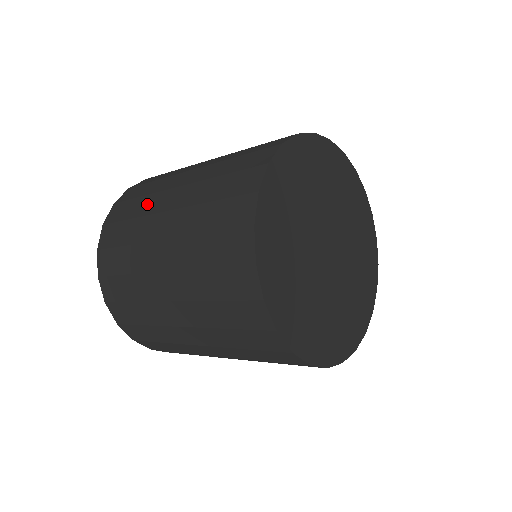
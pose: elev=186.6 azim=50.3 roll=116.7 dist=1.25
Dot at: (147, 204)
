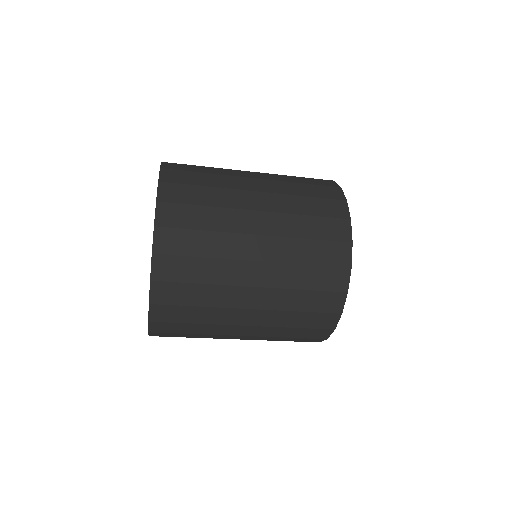
Dot at: occluded
